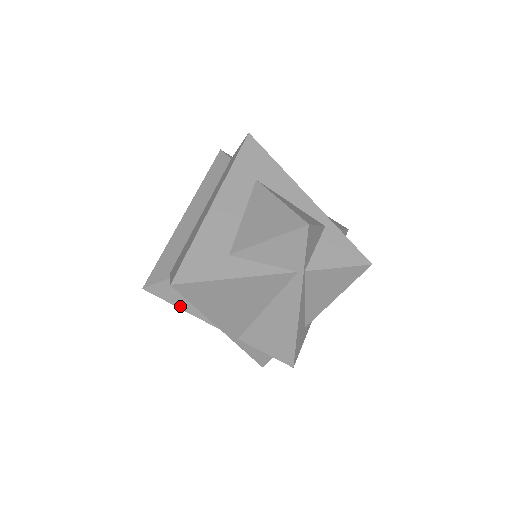
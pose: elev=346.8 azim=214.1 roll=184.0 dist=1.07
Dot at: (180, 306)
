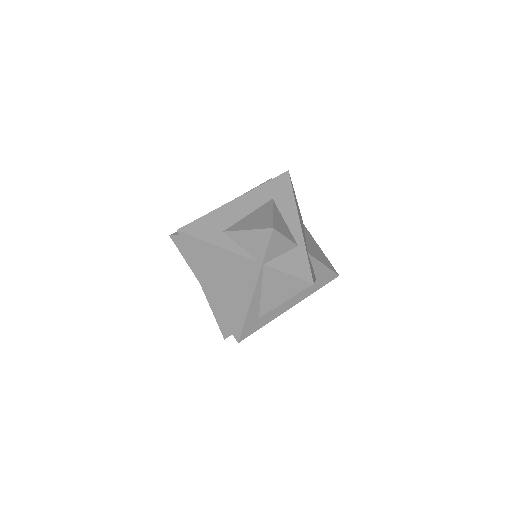
Dot at: (186, 258)
